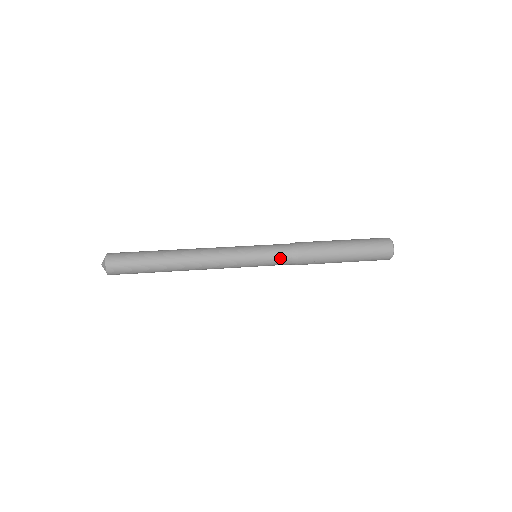
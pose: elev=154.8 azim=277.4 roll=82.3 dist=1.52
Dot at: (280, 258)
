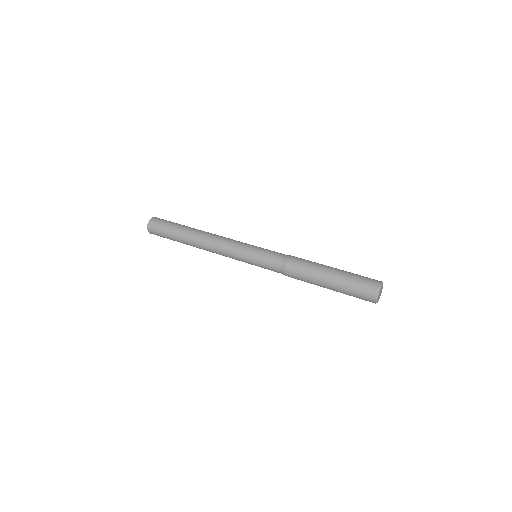
Dot at: (270, 263)
